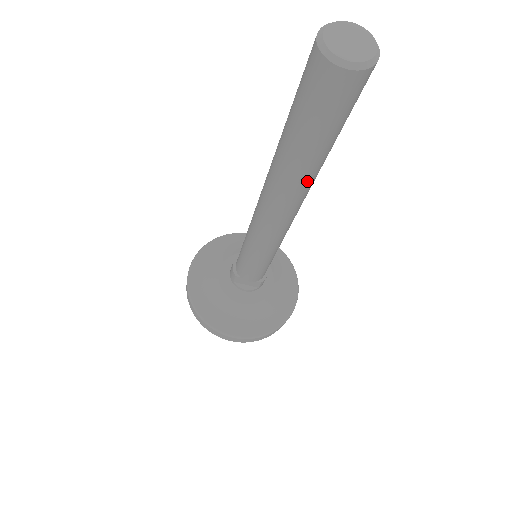
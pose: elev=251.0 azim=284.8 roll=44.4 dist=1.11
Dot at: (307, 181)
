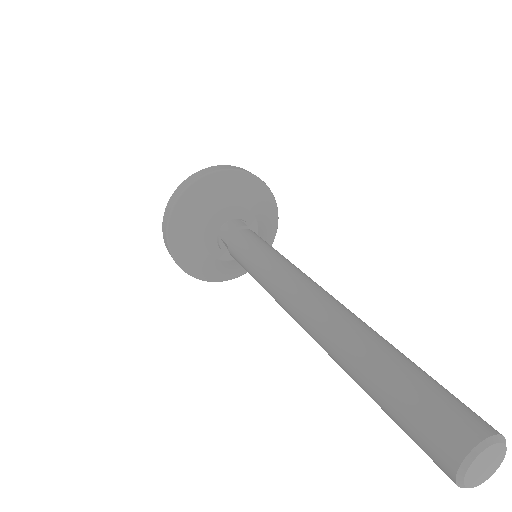
Dot at: occluded
